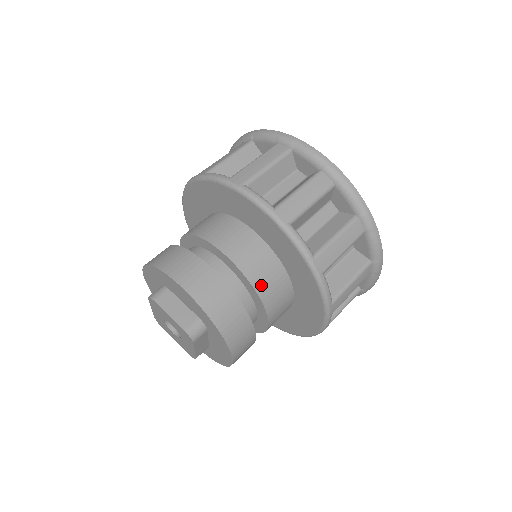
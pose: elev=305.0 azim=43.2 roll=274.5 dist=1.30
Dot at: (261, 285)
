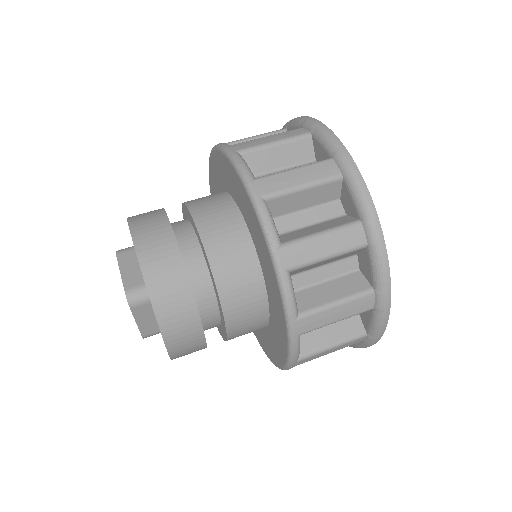
Dot at: (221, 268)
